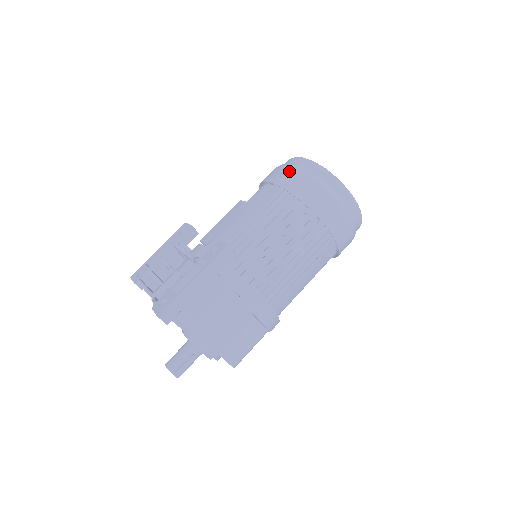
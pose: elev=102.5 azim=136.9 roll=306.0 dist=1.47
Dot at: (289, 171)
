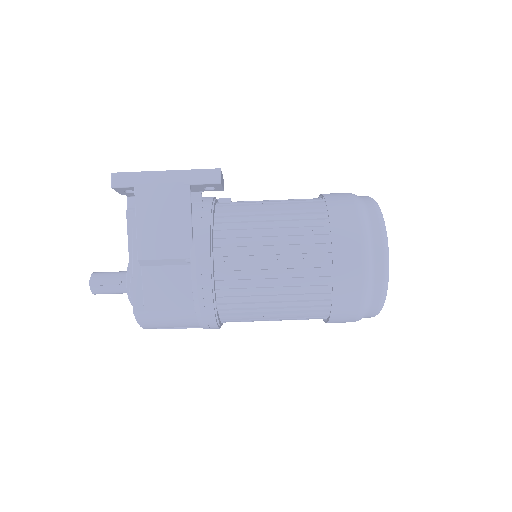
Dot at: occluded
